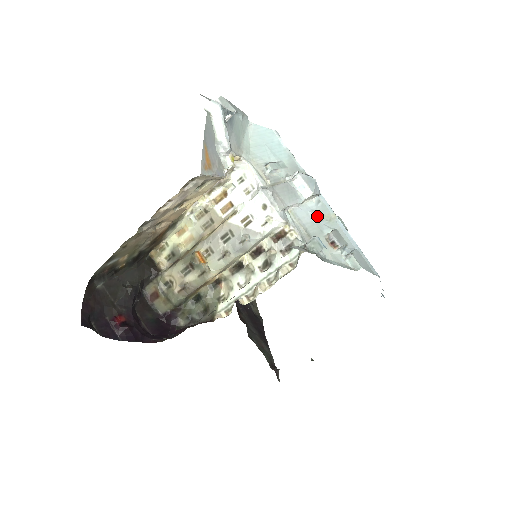
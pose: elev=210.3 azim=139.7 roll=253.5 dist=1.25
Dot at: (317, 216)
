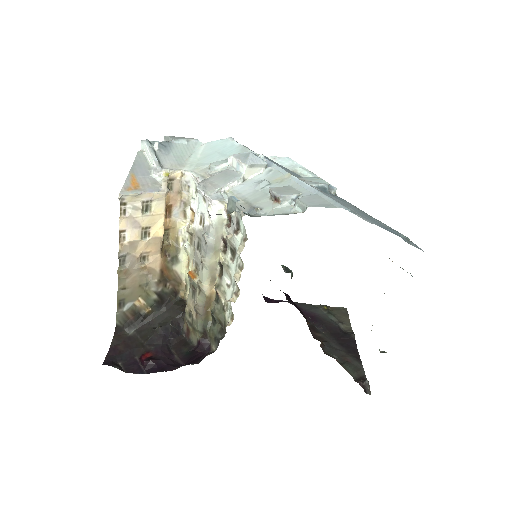
Dot at: (262, 183)
